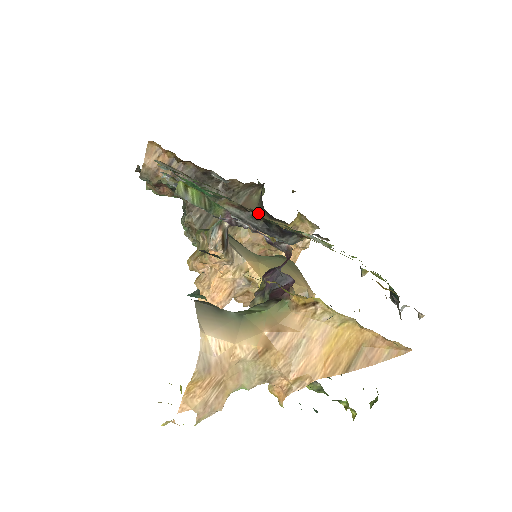
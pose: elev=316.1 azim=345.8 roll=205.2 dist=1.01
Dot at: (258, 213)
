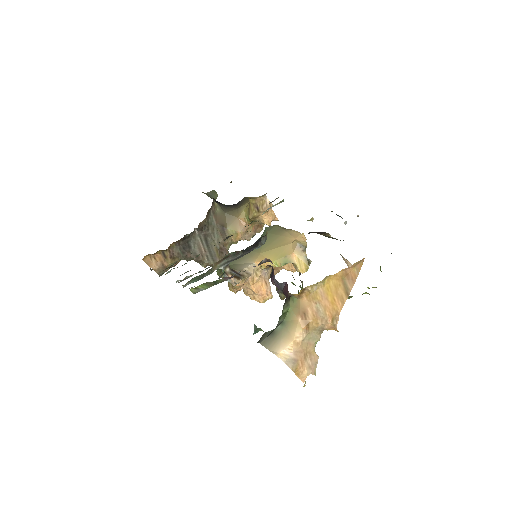
Dot at: (229, 215)
